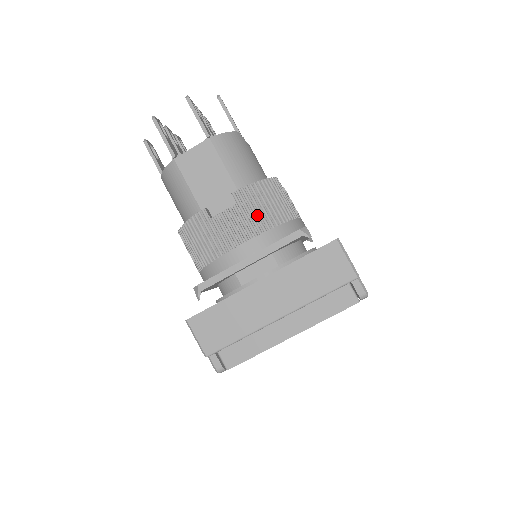
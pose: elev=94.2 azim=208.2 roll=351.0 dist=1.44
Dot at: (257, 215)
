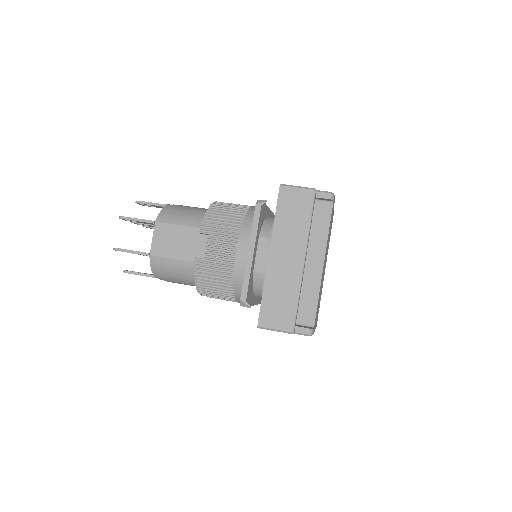
Dot at: (226, 226)
